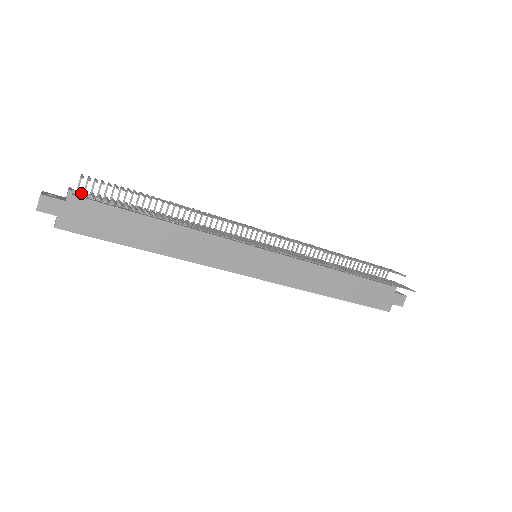
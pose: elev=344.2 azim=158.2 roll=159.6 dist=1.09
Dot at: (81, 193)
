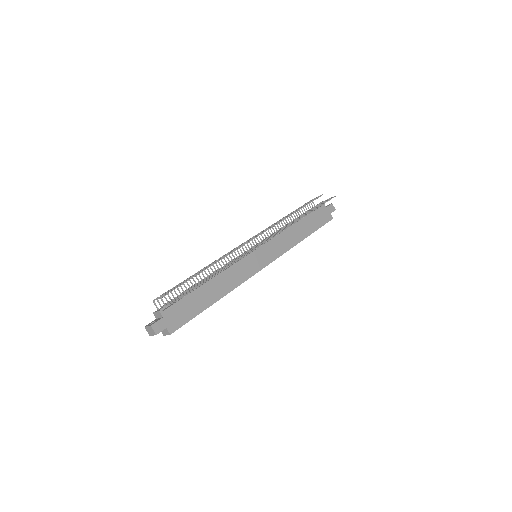
Dot at: (163, 308)
